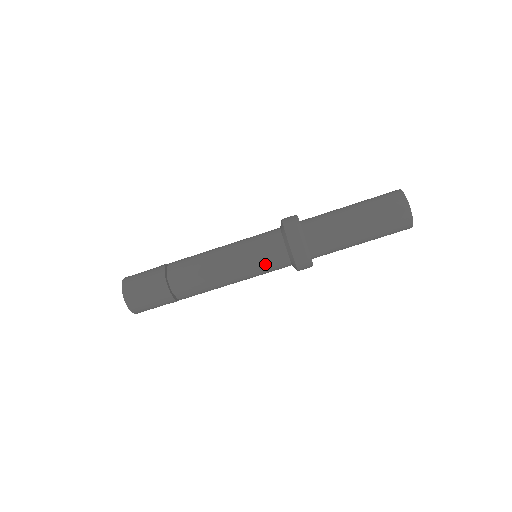
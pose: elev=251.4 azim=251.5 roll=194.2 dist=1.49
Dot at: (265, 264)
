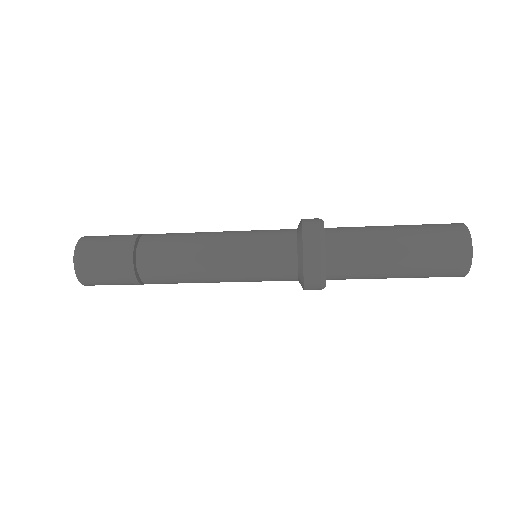
Dot at: (265, 269)
